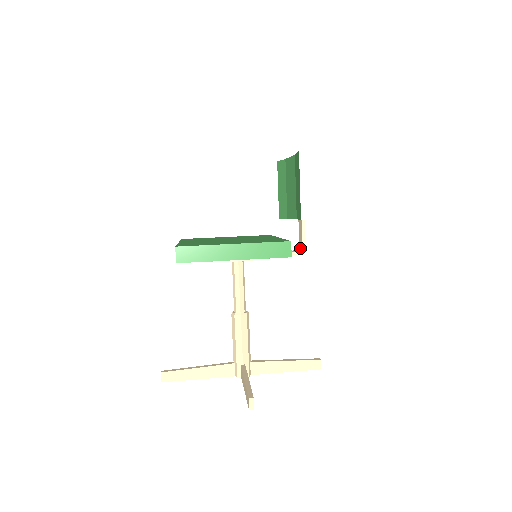
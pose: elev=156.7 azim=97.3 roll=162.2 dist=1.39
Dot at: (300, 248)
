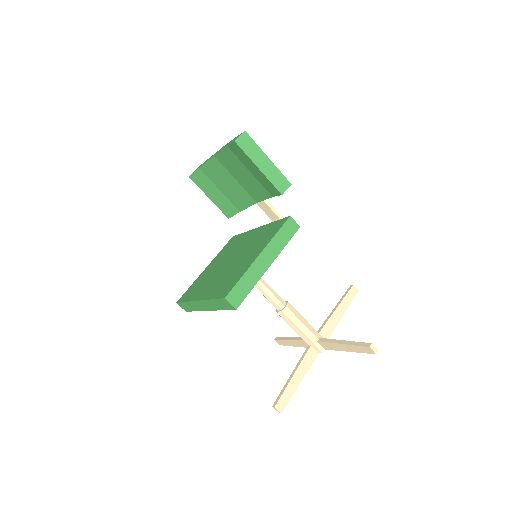
Dot at: occluded
